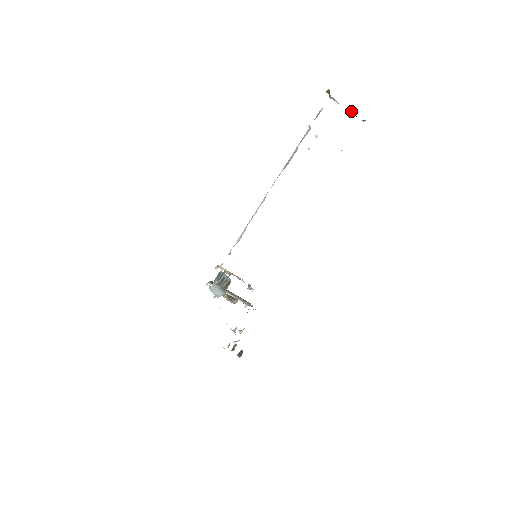
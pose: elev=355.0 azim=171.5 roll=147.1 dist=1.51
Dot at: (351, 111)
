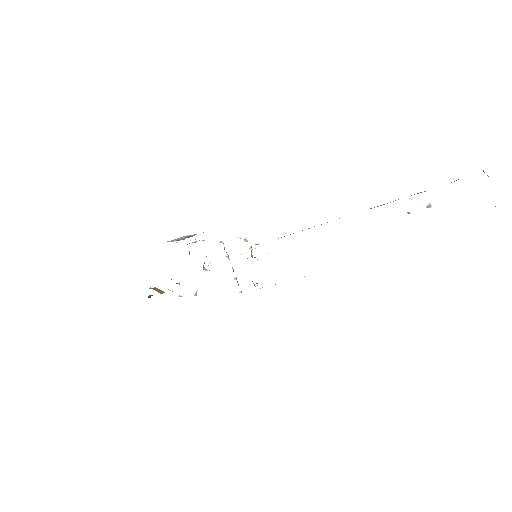
Dot at: occluded
